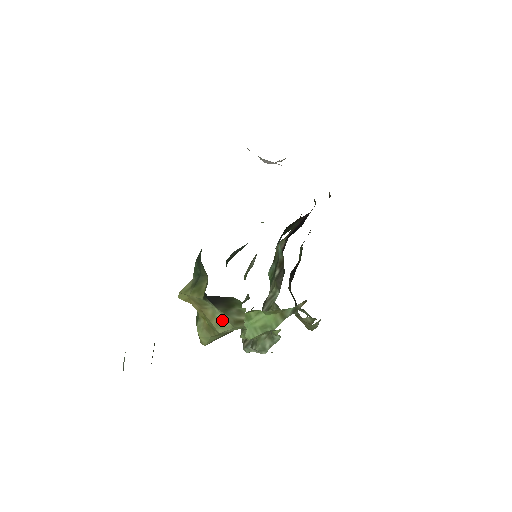
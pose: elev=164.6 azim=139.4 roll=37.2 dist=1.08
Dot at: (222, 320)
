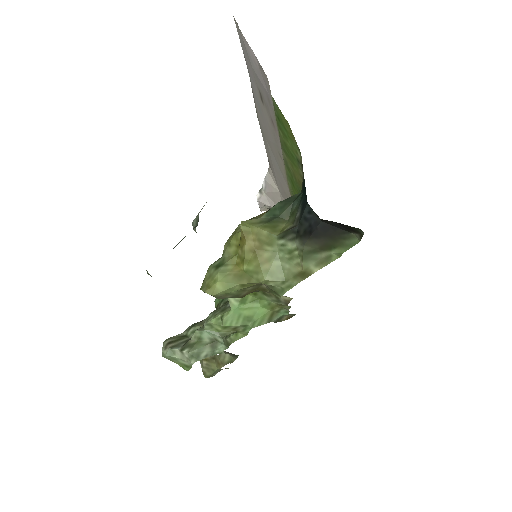
Dot at: (277, 268)
